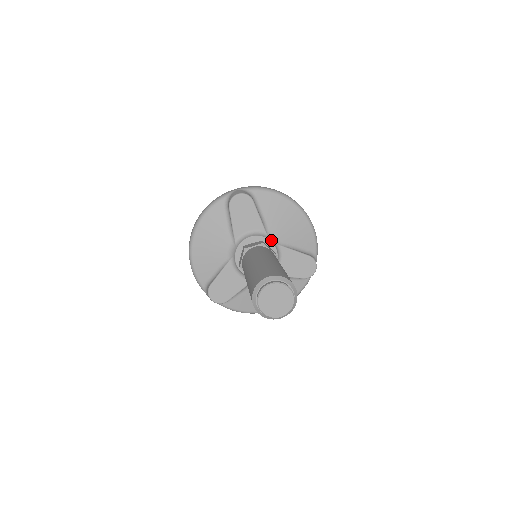
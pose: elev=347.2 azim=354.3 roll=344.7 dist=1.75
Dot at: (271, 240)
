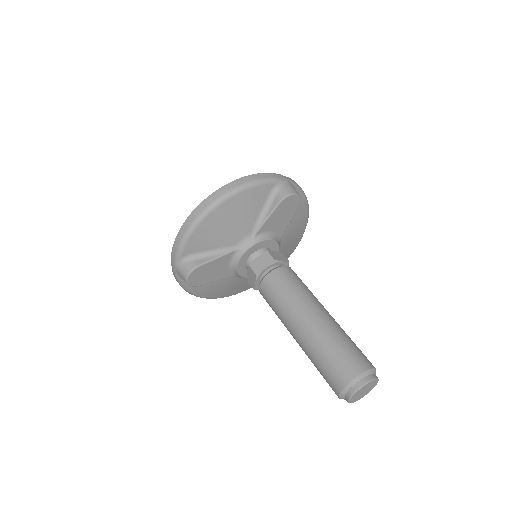
Dot at: (279, 249)
